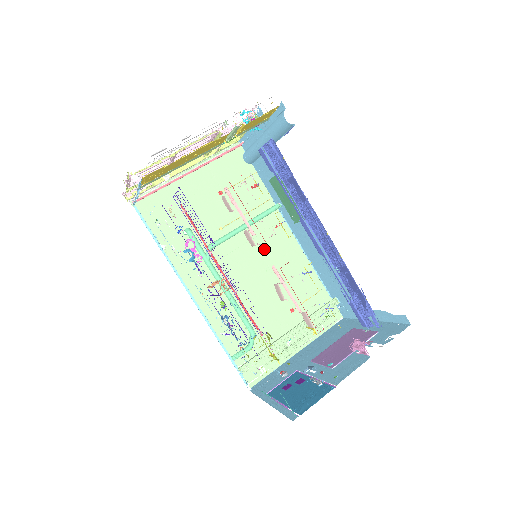
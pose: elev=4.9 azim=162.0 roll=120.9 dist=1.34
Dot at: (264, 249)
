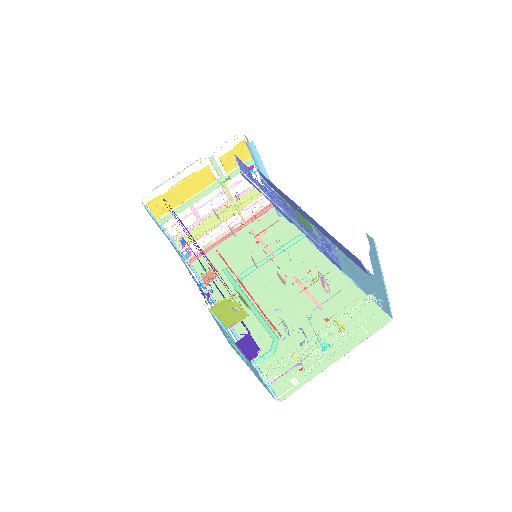
Dot at: (296, 273)
